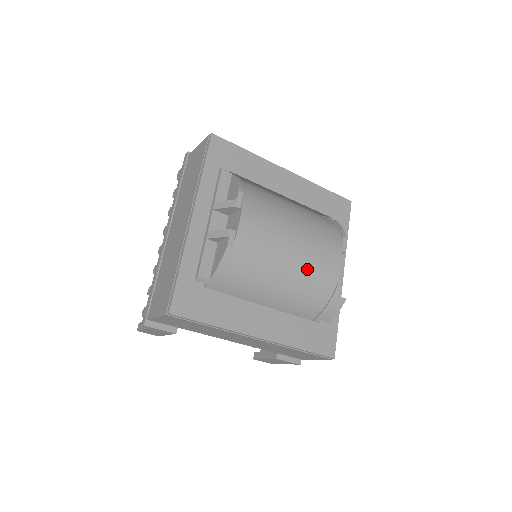
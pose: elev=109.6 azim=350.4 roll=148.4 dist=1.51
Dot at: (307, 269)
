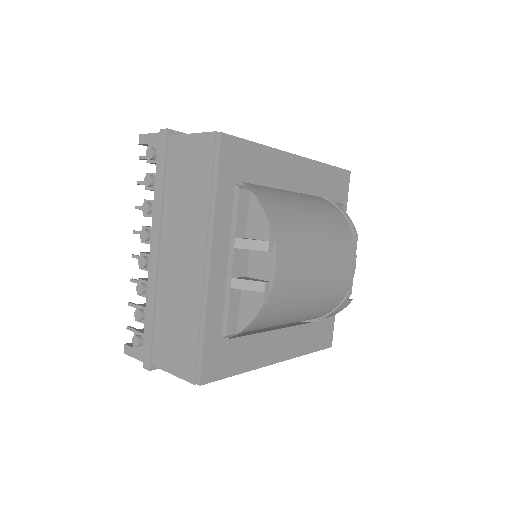
Dot at: (328, 289)
